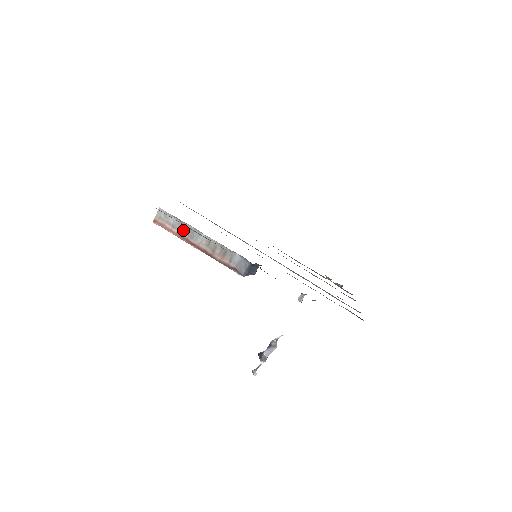
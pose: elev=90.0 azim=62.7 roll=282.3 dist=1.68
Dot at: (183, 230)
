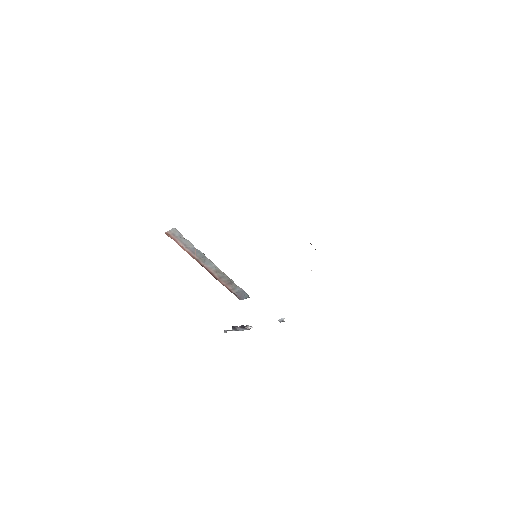
Dot at: (195, 253)
